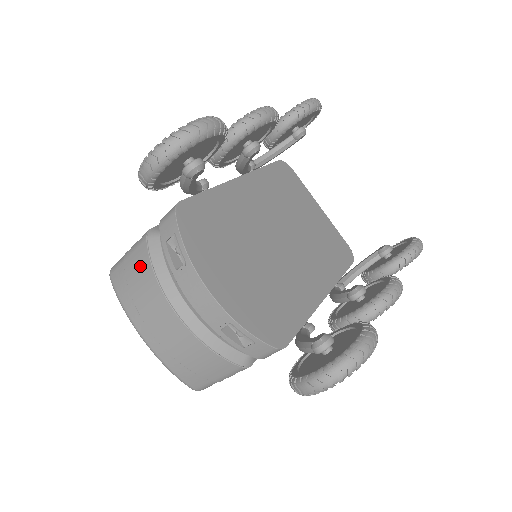
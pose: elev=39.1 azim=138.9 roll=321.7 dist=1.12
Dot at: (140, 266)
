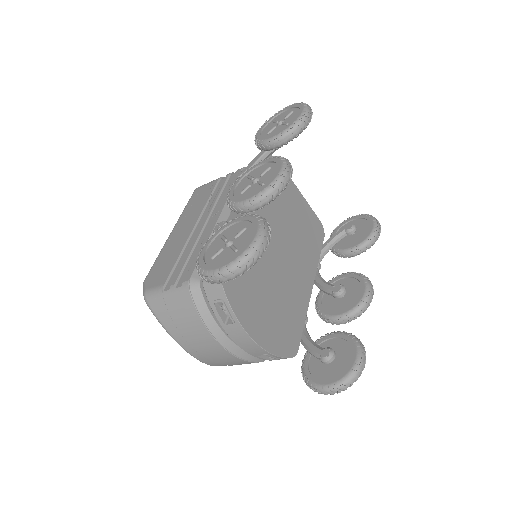
Dot at: (185, 310)
